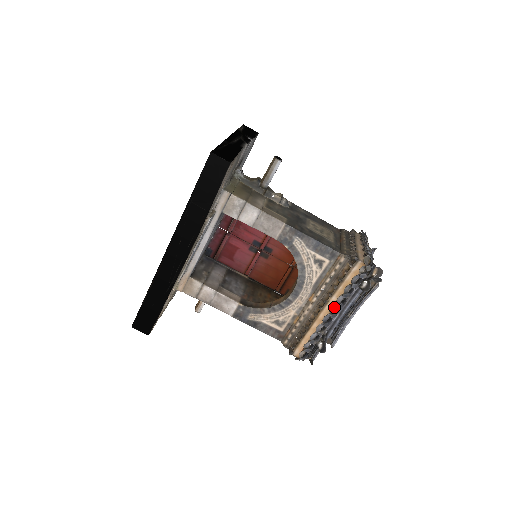
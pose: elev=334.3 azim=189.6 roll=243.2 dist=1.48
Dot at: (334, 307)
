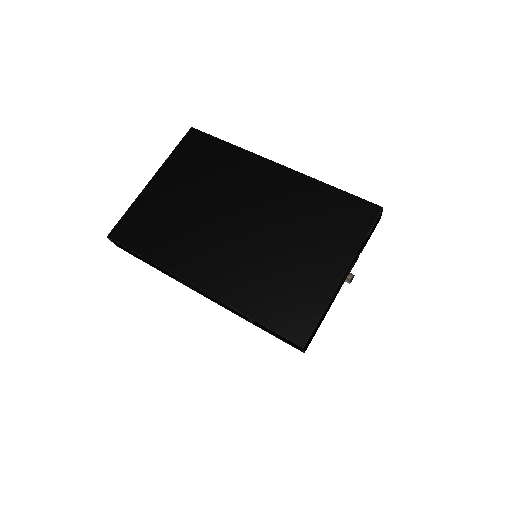
Dot at: occluded
